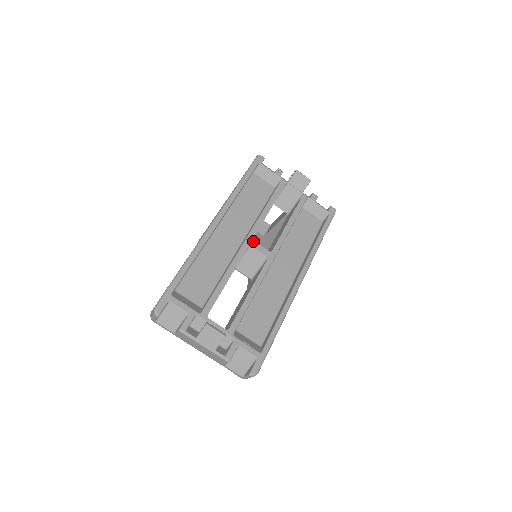
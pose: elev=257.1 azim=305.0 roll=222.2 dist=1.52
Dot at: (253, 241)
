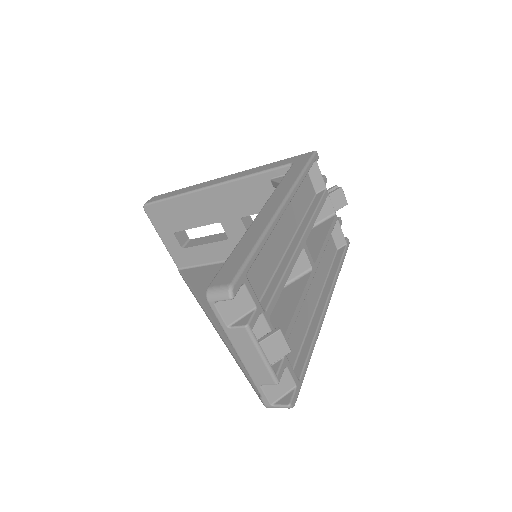
Dot at: occluded
